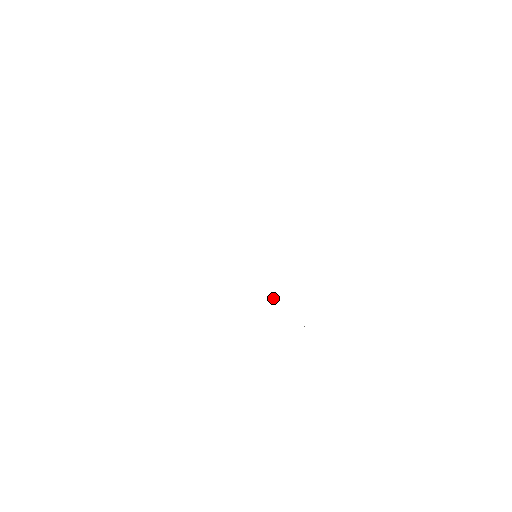
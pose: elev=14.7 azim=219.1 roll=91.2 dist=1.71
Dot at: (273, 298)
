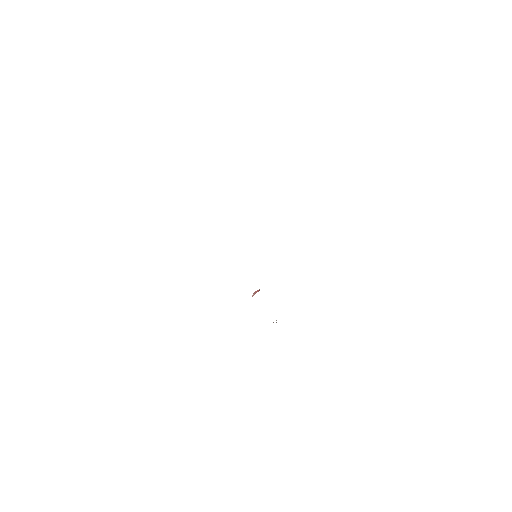
Dot at: (253, 295)
